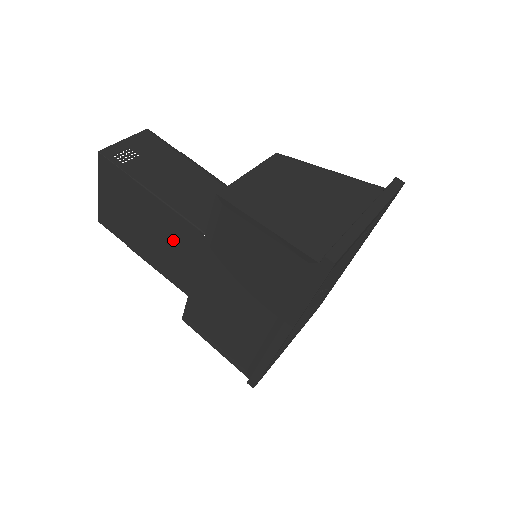
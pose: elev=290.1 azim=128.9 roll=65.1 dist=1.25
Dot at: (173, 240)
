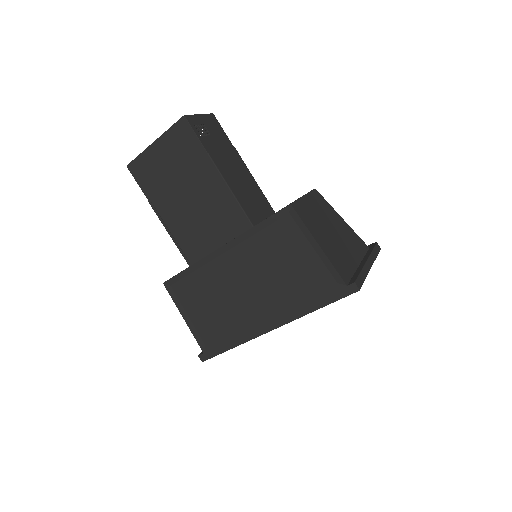
Dot at: (212, 218)
